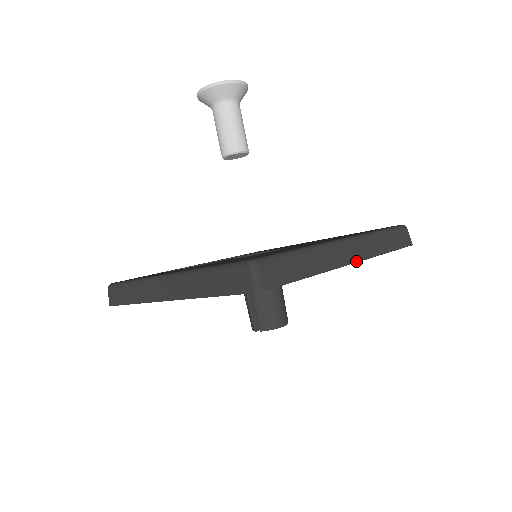
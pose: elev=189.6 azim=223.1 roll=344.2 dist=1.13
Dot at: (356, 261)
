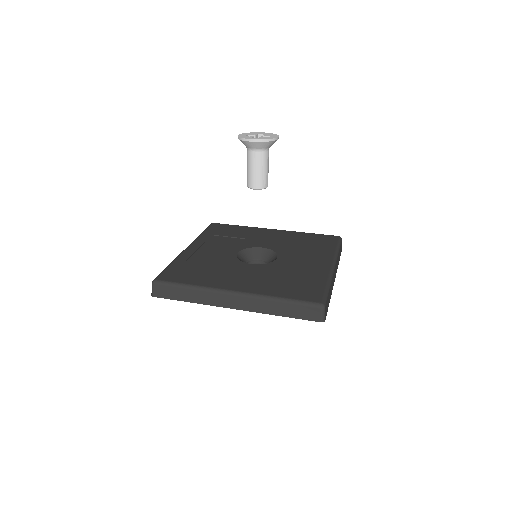
Dot at: (335, 277)
